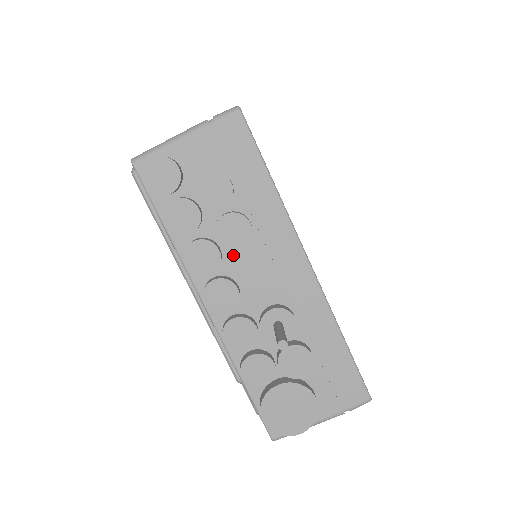
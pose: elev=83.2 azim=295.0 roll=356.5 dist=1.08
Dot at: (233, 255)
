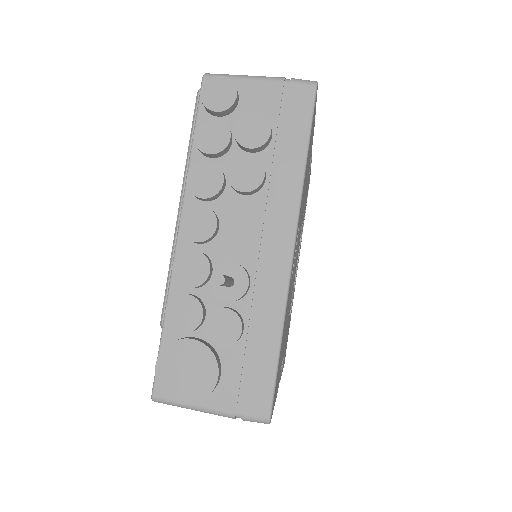
Dot at: (233, 198)
